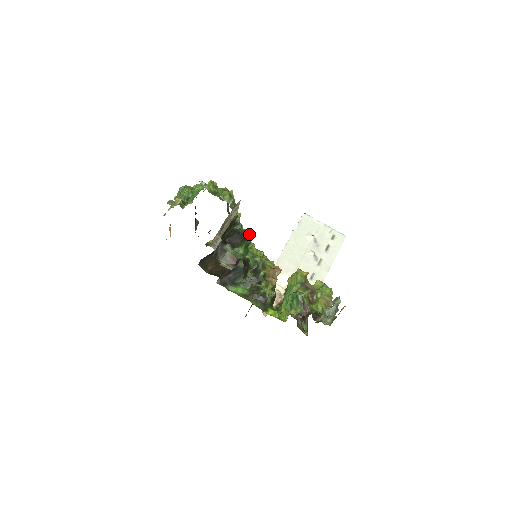
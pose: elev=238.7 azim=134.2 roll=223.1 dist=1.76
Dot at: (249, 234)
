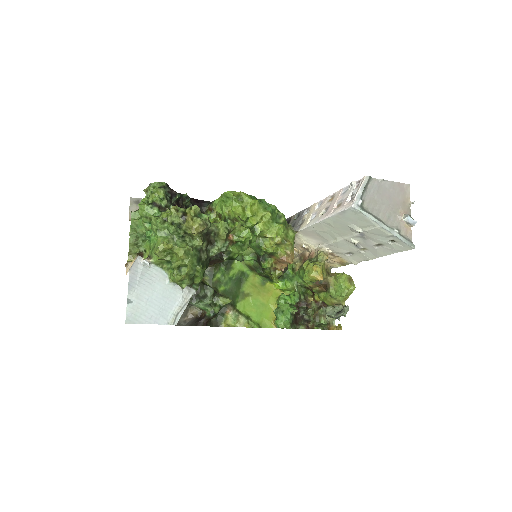
Dot at: (247, 237)
